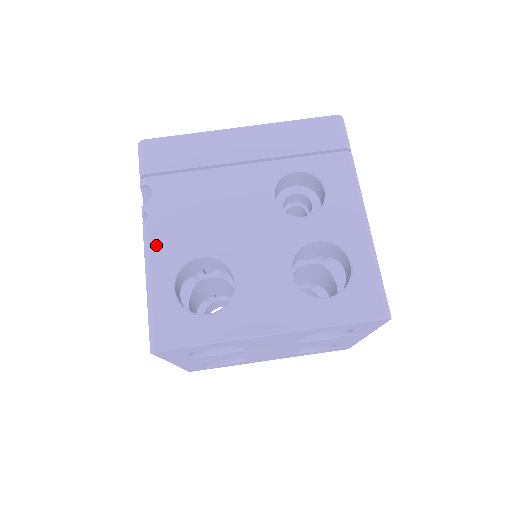
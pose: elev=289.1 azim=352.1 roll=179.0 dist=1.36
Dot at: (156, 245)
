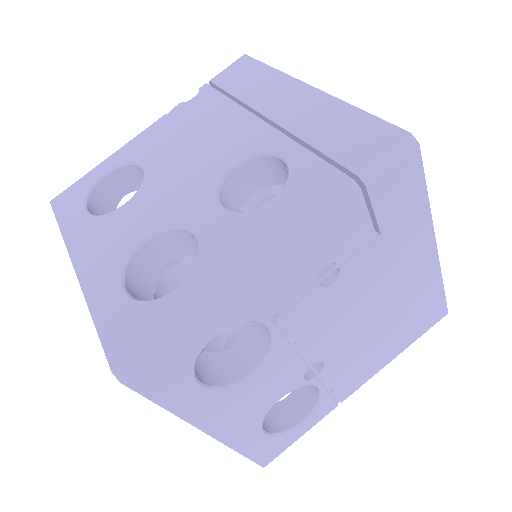
Dot at: (143, 136)
